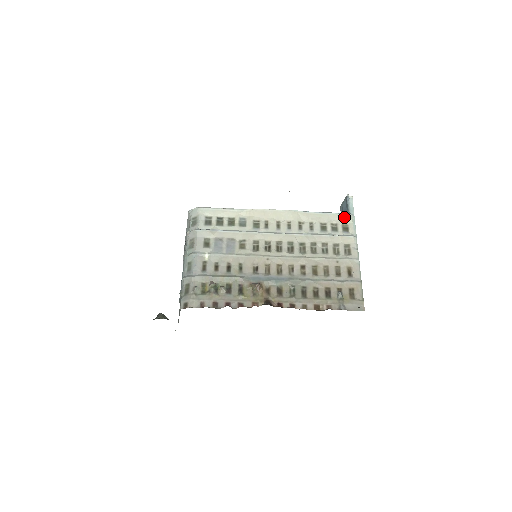
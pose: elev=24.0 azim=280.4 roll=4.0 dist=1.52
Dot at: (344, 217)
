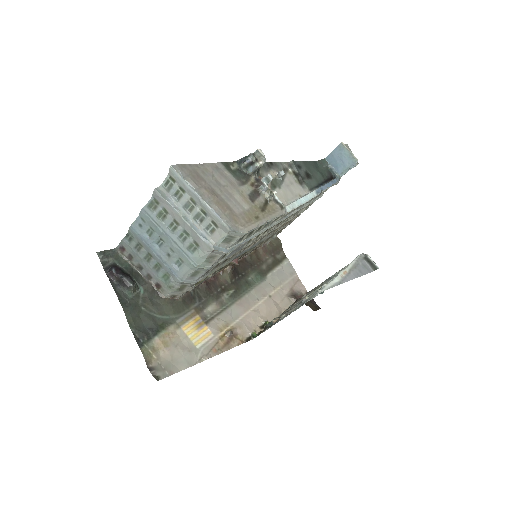
Dot at: occluded
